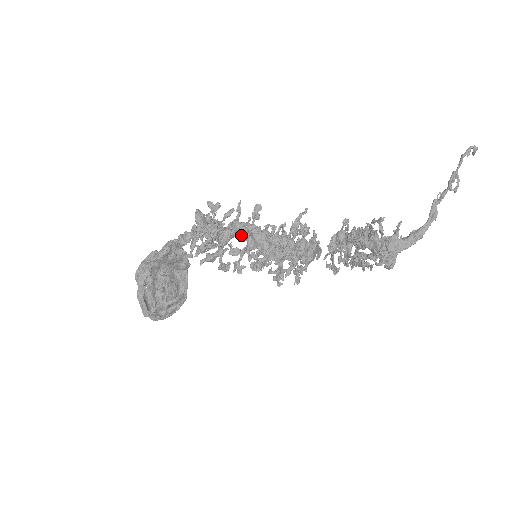
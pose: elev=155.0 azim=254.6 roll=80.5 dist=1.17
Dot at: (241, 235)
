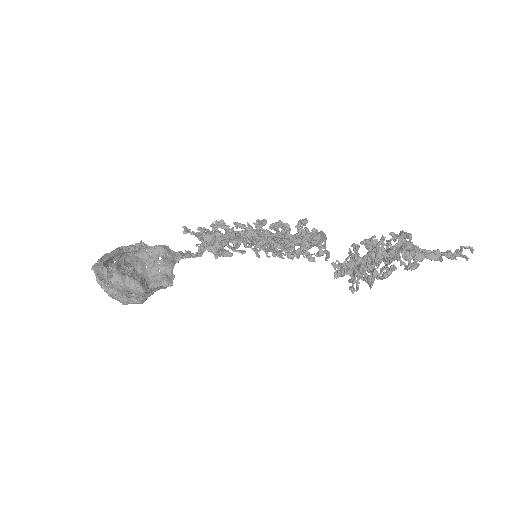
Dot at: occluded
